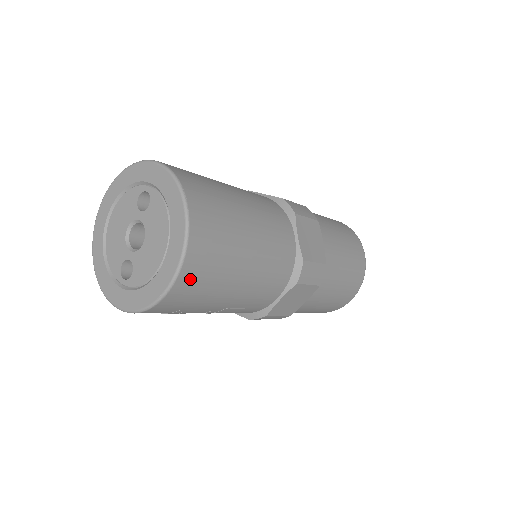
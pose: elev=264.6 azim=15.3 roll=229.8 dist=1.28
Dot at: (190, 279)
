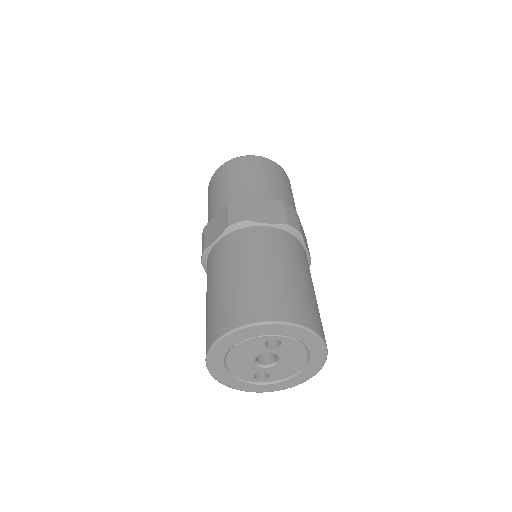
Dot at: occluded
